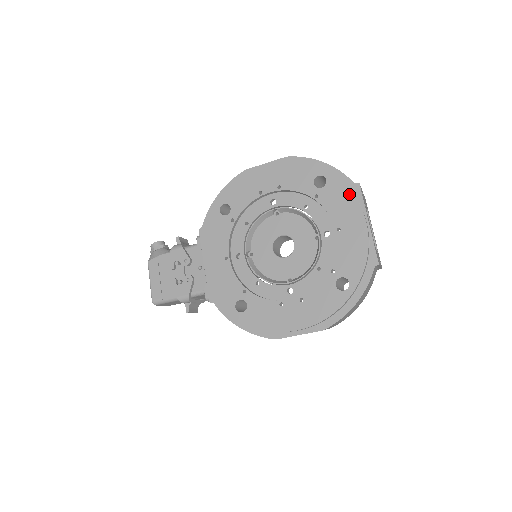
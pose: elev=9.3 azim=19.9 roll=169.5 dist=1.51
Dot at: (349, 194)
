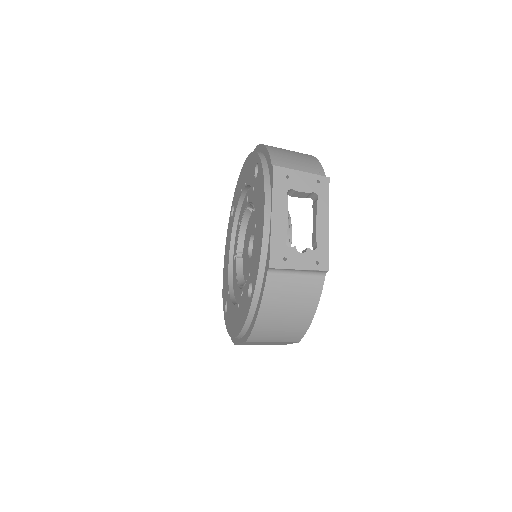
Dot at: (262, 182)
